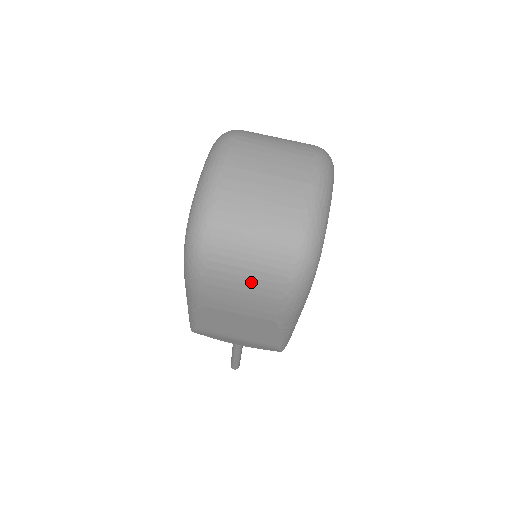
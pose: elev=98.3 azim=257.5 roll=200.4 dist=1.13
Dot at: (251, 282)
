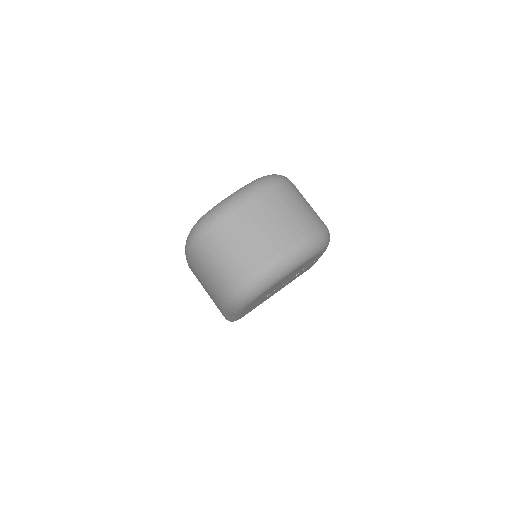
Dot at: (209, 279)
